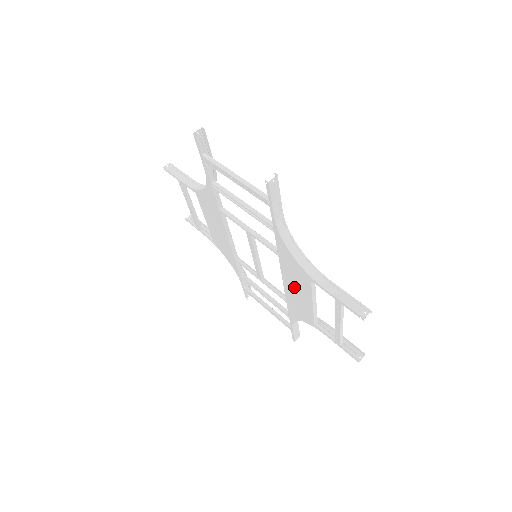
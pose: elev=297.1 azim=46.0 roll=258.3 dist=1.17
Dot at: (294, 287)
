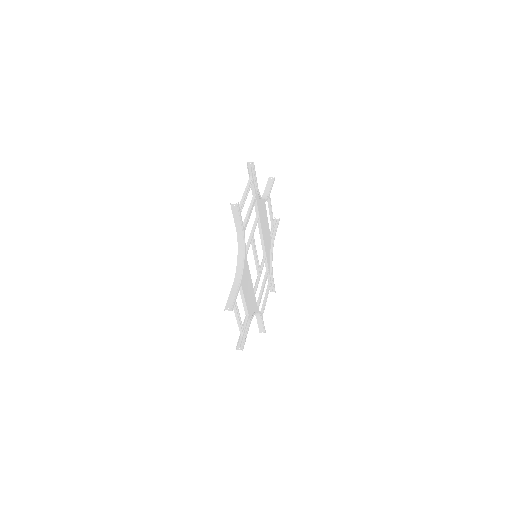
Dot at: occluded
